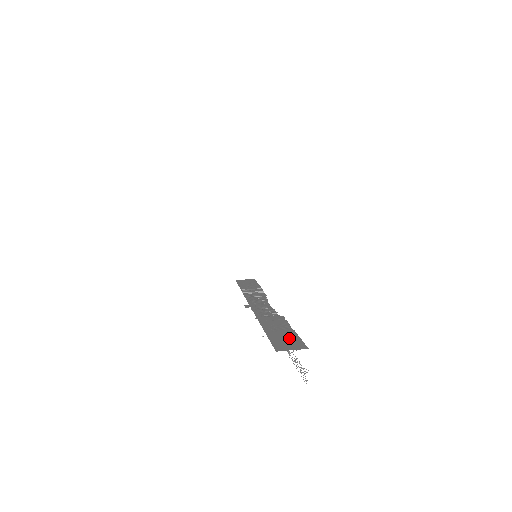
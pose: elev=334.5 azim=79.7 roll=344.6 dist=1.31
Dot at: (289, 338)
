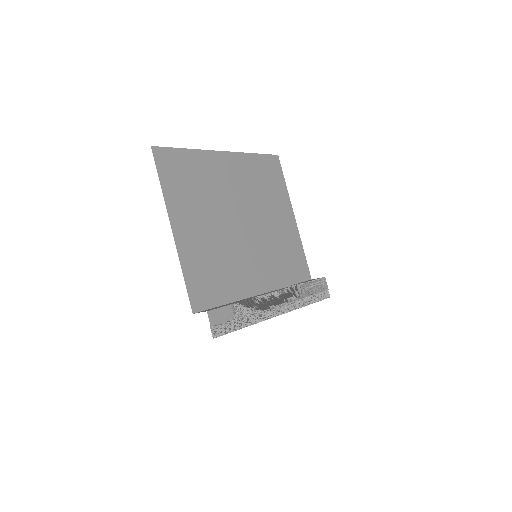
Dot at: (217, 307)
